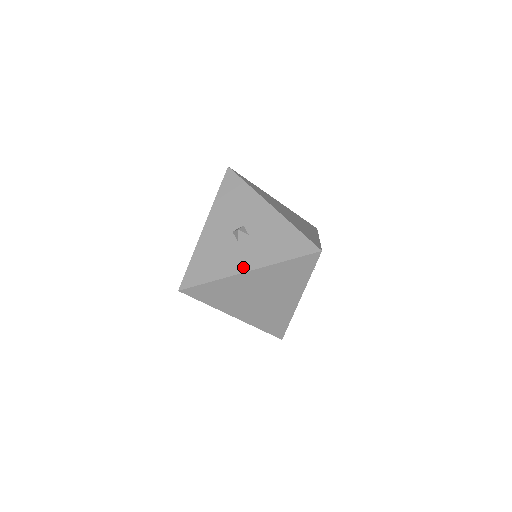
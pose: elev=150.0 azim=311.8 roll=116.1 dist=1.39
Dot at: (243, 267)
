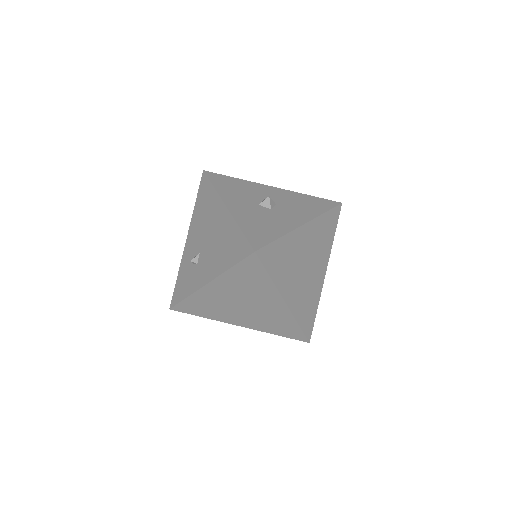
Dot at: (297, 222)
